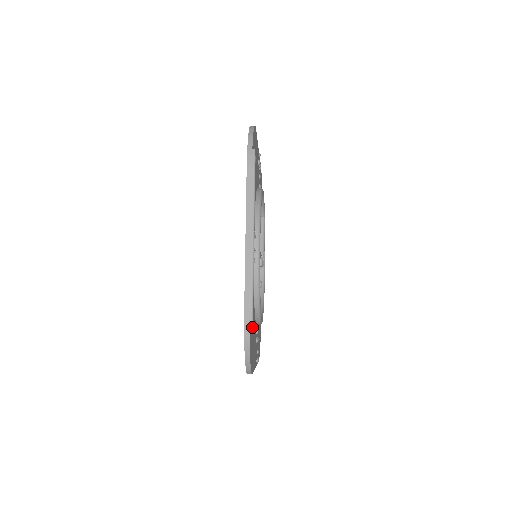
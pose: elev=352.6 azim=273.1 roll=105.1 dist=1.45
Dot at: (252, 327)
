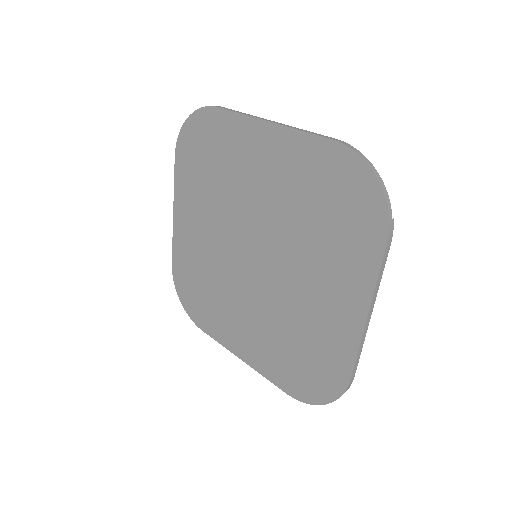
Dot at: occluded
